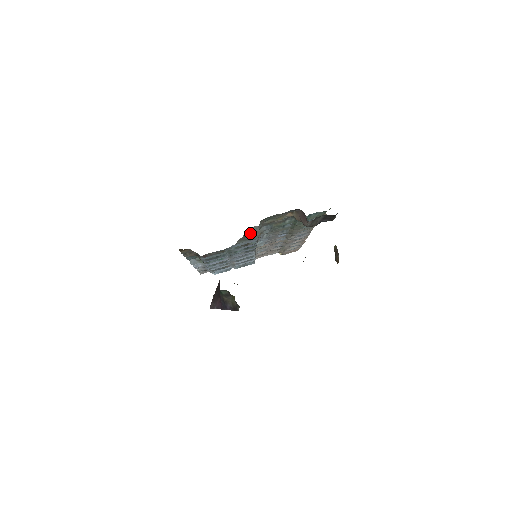
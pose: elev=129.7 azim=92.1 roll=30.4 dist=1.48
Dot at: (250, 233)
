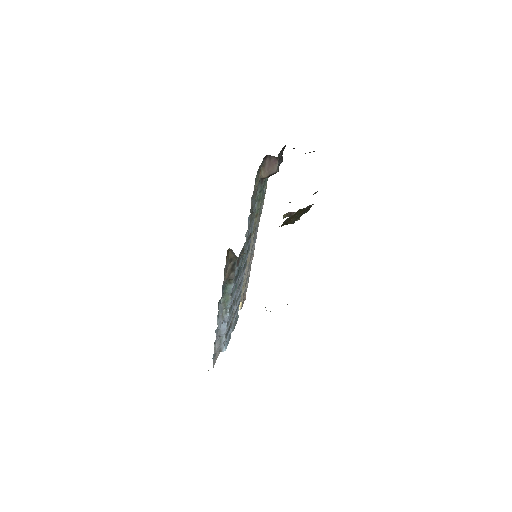
Dot at: (251, 209)
